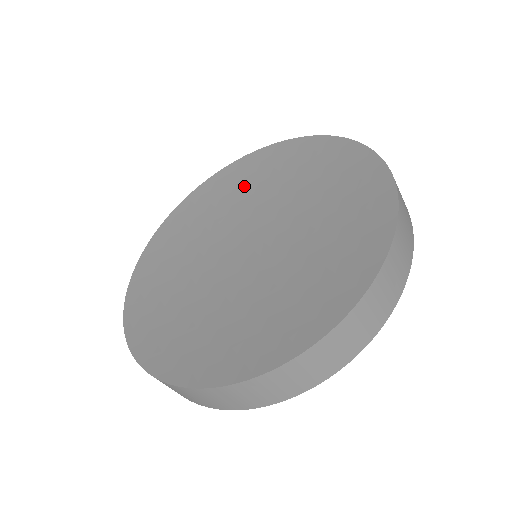
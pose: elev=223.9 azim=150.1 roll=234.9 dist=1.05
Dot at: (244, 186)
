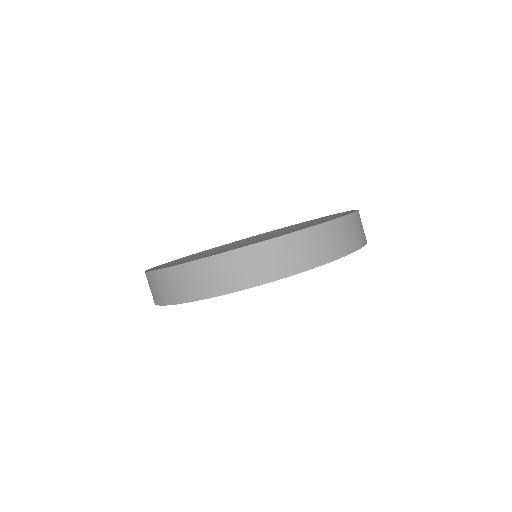
Dot at: occluded
